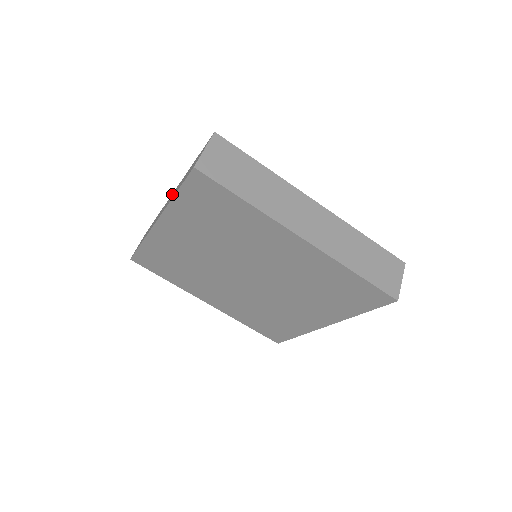
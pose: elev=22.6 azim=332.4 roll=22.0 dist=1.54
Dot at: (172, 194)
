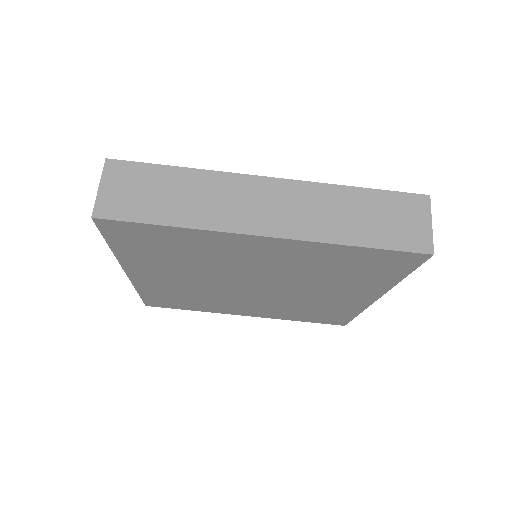
Dot at: occluded
